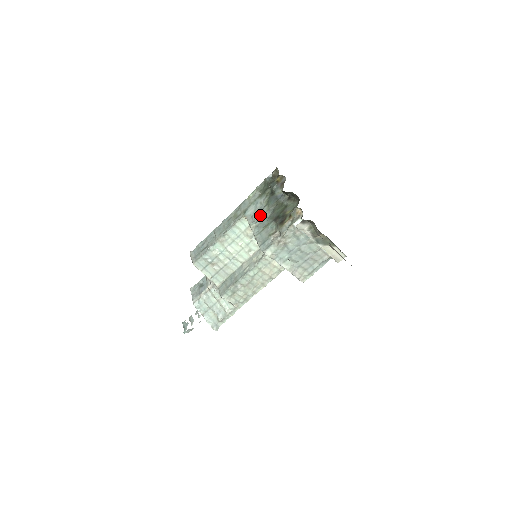
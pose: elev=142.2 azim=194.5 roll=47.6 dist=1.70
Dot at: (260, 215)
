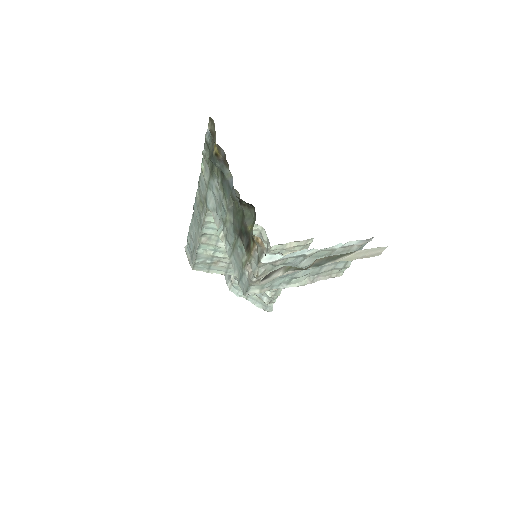
Dot at: (223, 215)
